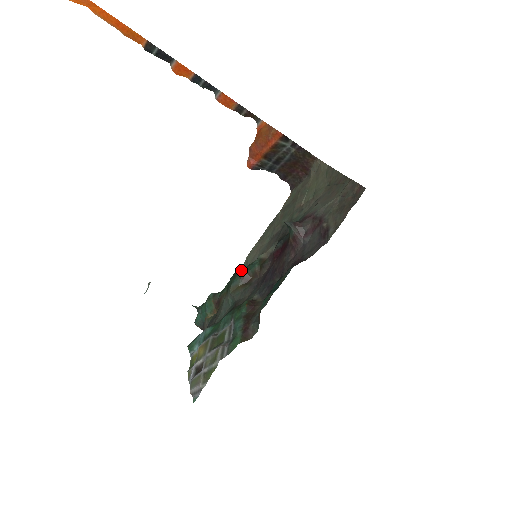
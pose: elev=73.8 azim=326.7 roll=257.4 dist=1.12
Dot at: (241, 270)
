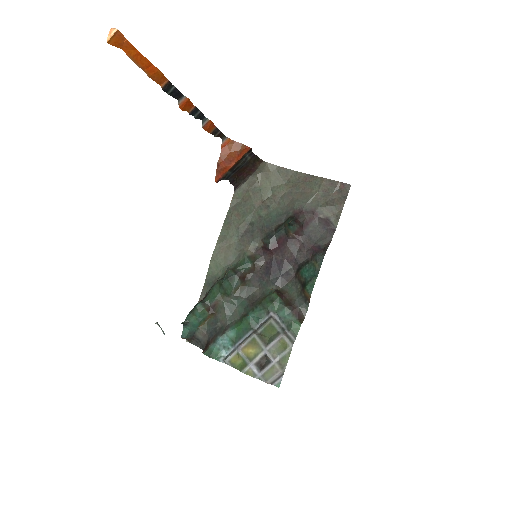
Dot at: (235, 272)
